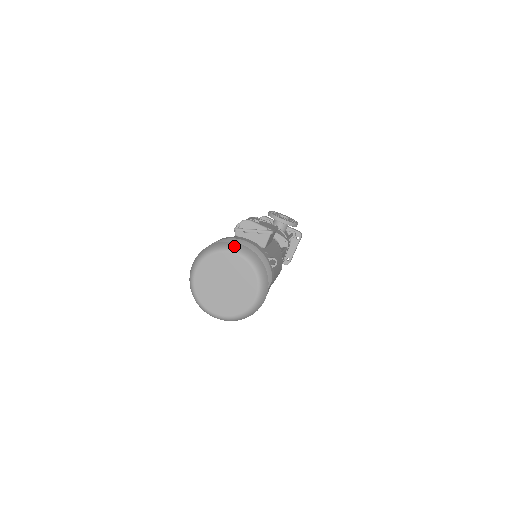
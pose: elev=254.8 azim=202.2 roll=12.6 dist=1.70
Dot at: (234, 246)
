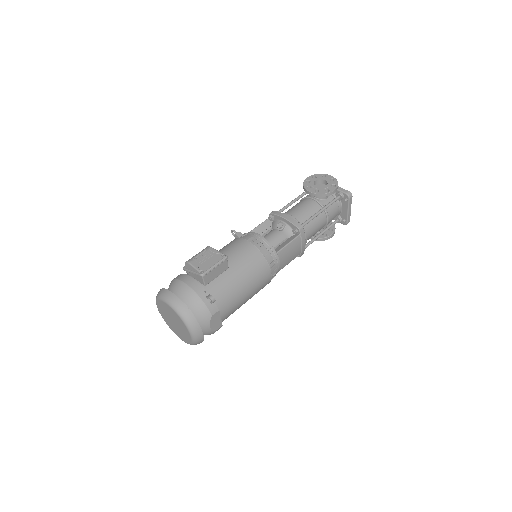
Dot at: (166, 296)
